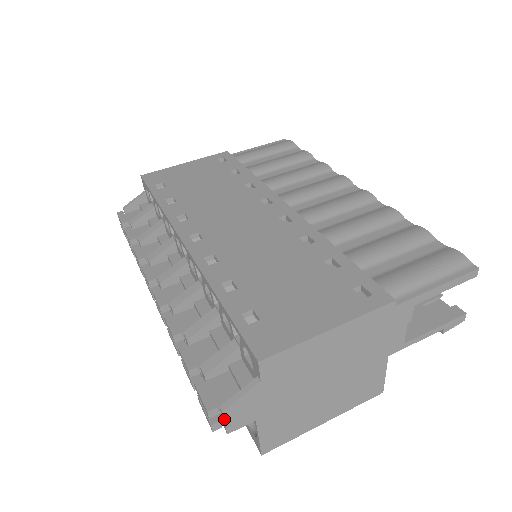
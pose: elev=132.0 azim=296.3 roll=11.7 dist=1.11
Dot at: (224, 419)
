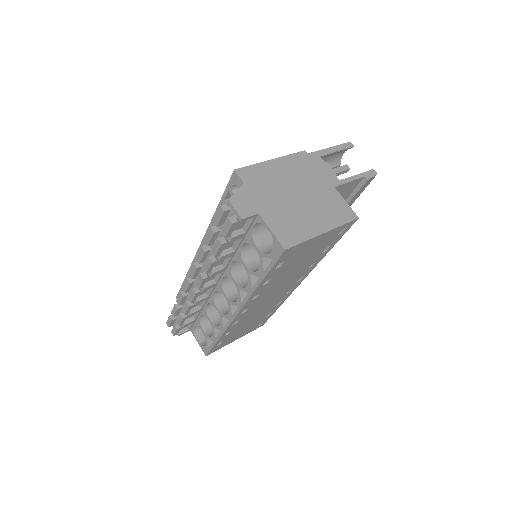
Dot at: (233, 206)
